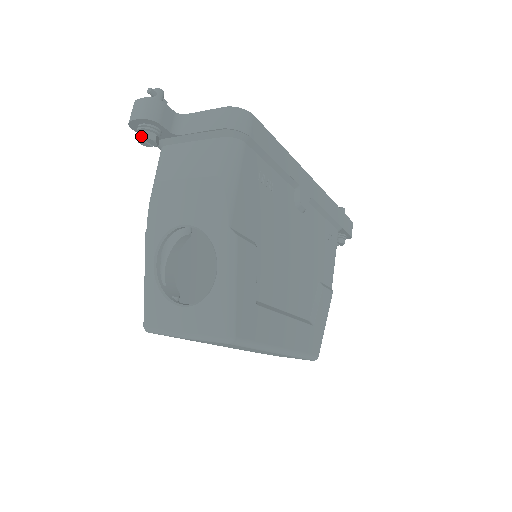
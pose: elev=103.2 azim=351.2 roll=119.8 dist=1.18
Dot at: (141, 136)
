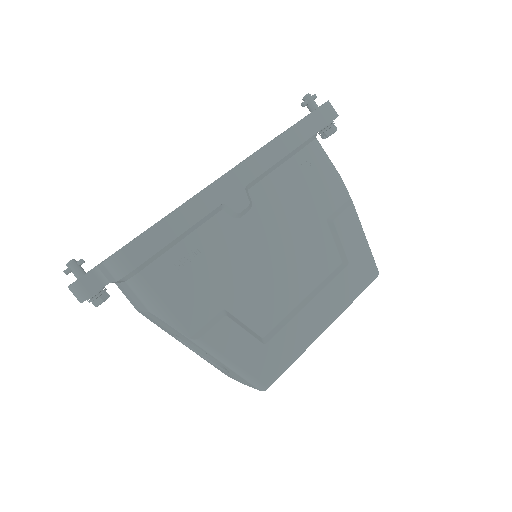
Dot at: occluded
